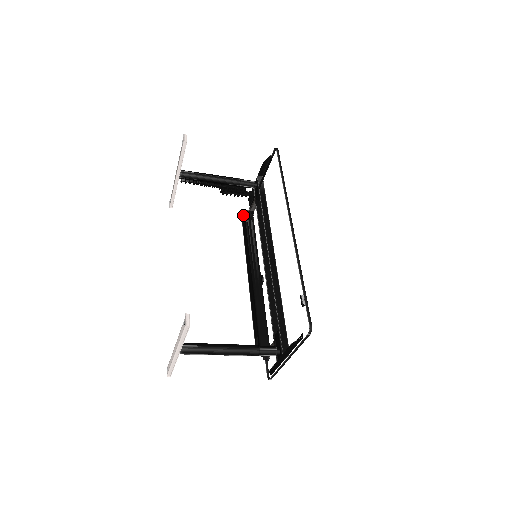
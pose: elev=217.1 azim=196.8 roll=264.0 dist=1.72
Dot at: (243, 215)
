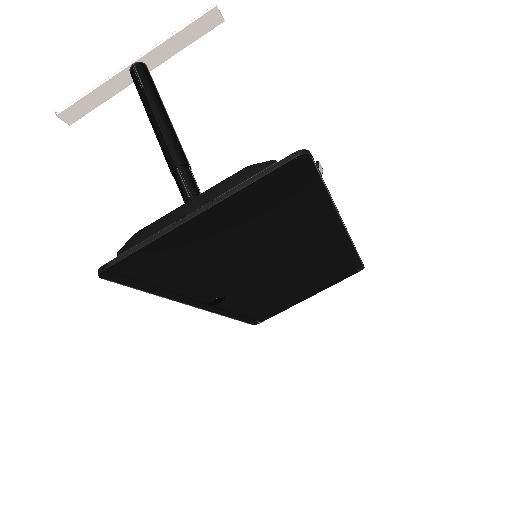
Dot at: occluded
